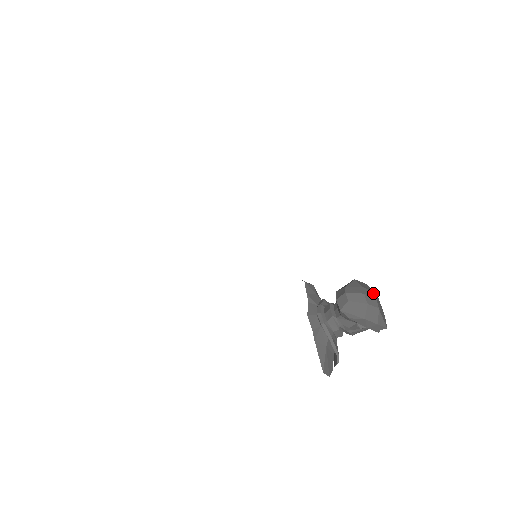
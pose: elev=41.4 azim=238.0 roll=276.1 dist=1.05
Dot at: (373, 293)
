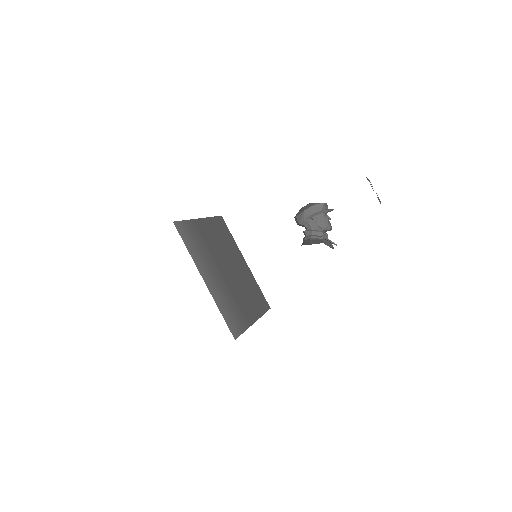
Dot at: occluded
